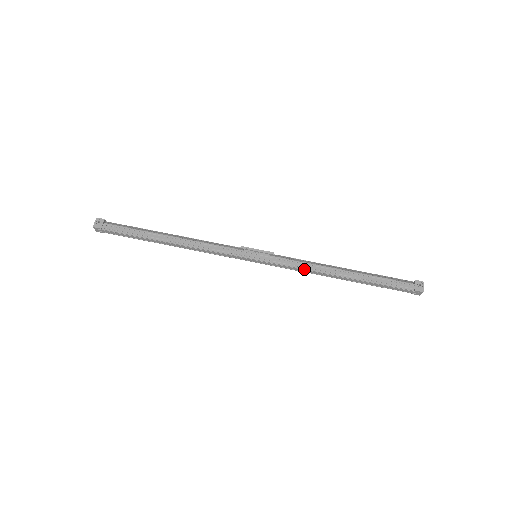
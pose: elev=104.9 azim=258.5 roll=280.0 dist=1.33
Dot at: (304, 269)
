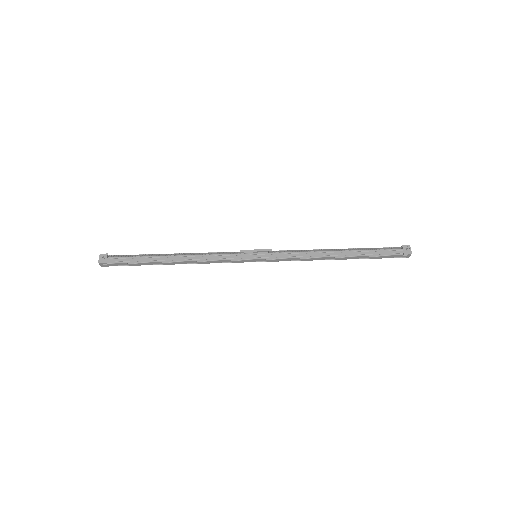
Dot at: (302, 258)
